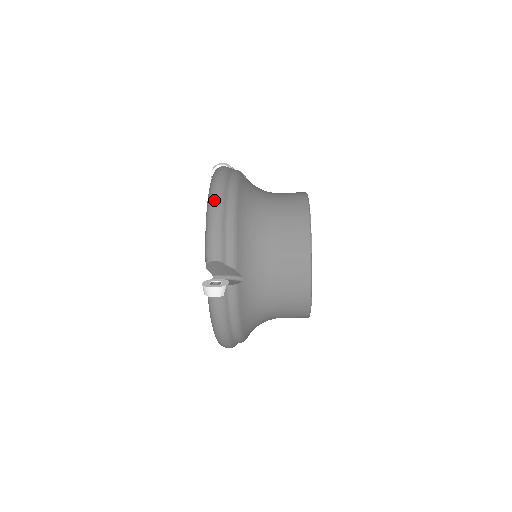
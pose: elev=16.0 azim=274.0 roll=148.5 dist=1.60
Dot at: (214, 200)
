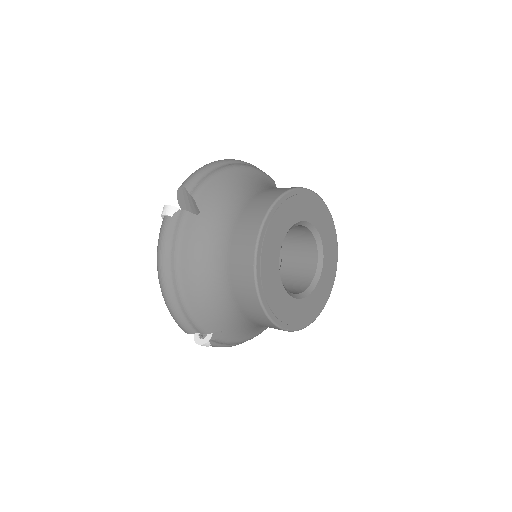
Dot at: (160, 286)
